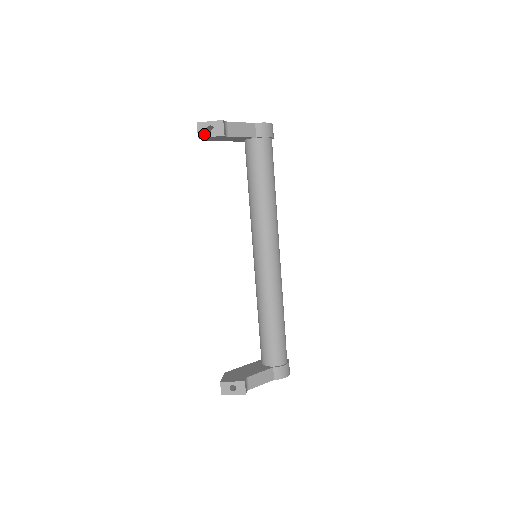
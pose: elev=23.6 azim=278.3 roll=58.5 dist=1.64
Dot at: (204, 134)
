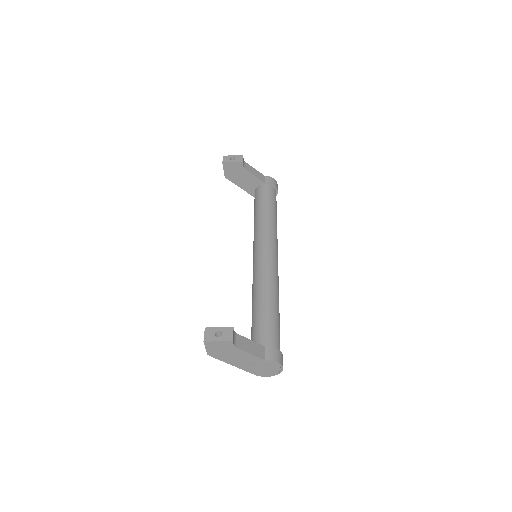
Dot at: (227, 161)
